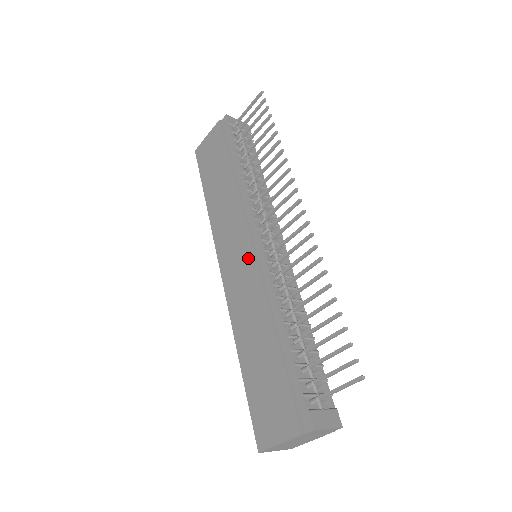
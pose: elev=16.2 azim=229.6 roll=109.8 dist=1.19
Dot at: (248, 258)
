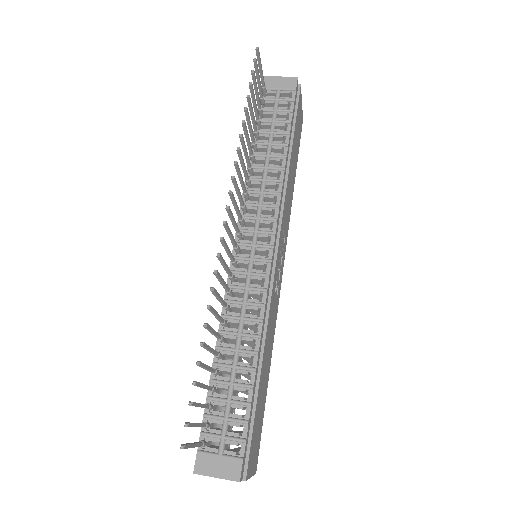
Dot at: occluded
